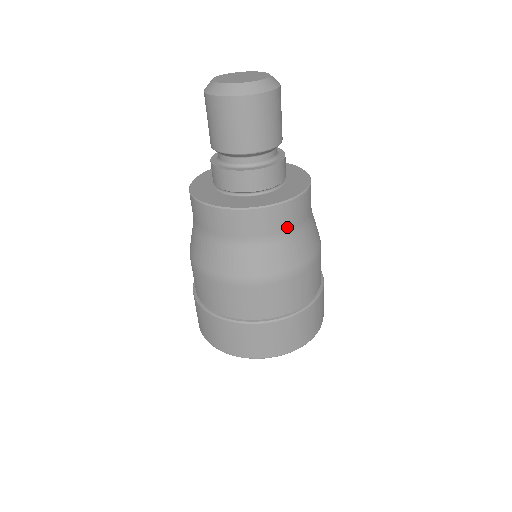
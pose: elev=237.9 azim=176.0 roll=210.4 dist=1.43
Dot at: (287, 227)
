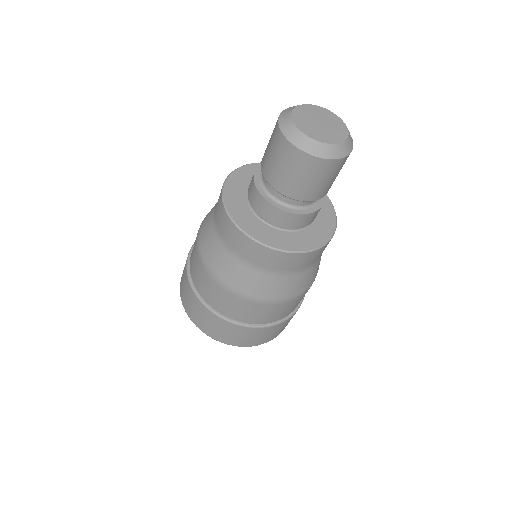
Dot at: occluded
